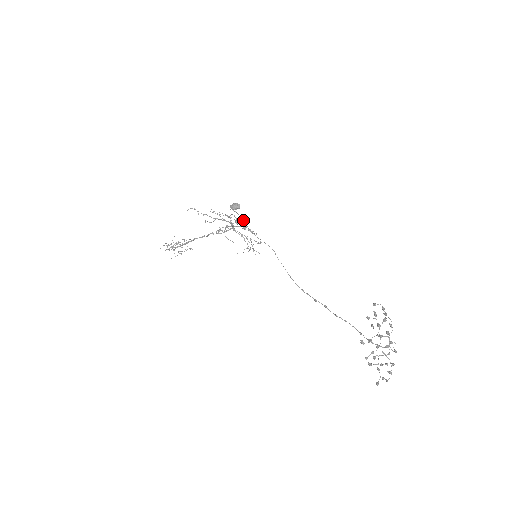
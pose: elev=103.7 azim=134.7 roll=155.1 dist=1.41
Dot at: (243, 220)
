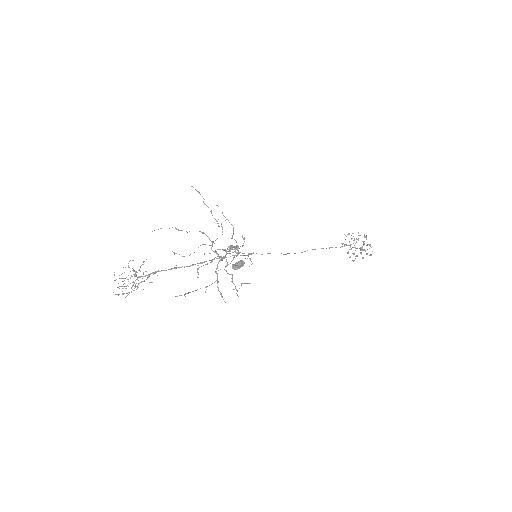
Dot at: occluded
